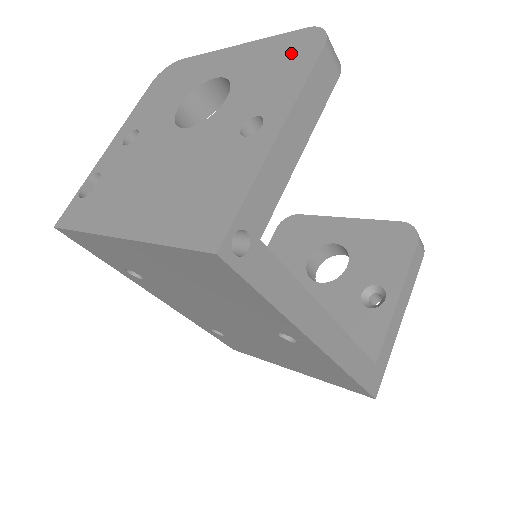
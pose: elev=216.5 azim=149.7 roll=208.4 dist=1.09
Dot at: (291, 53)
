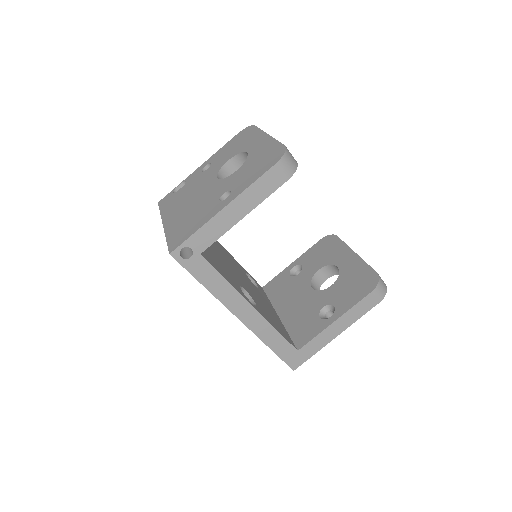
Dot at: (267, 159)
